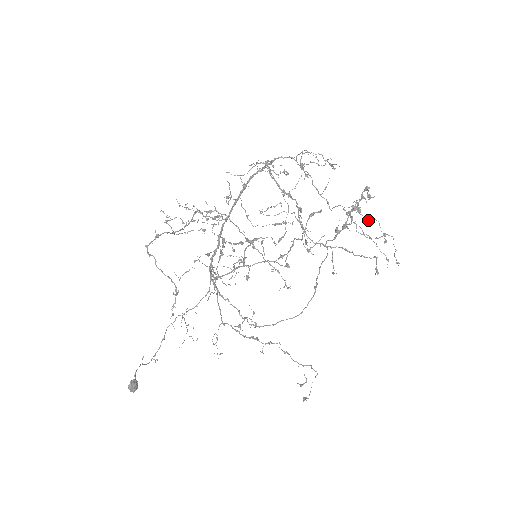
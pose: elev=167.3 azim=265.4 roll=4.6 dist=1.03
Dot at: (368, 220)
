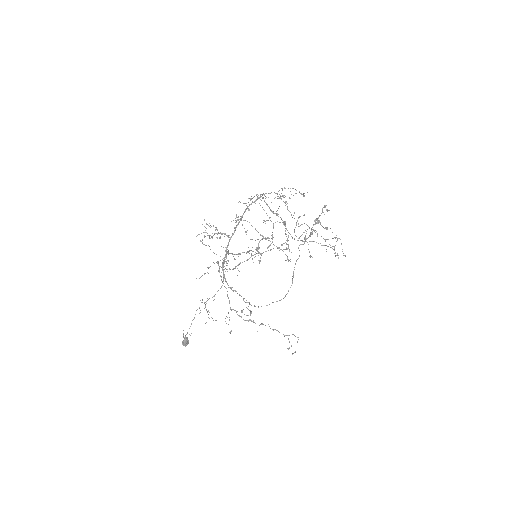
Dot at: (325, 228)
